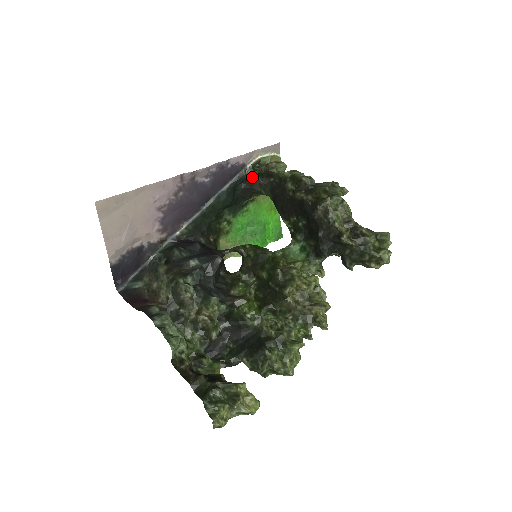
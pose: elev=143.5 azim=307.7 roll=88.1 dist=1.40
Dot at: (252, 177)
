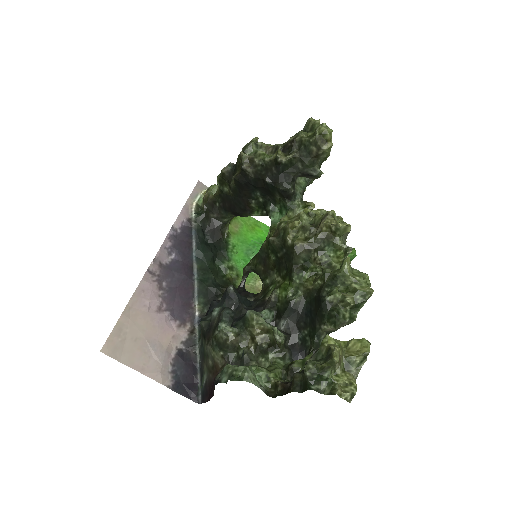
Dot at: (205, 220)
